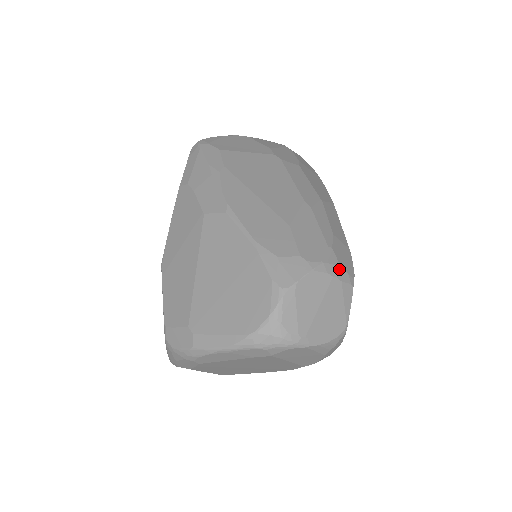
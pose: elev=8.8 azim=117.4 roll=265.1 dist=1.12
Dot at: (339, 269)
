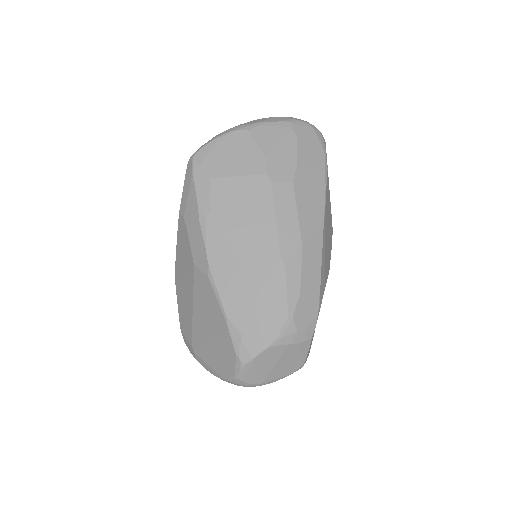
Dot at: (296, 335)
